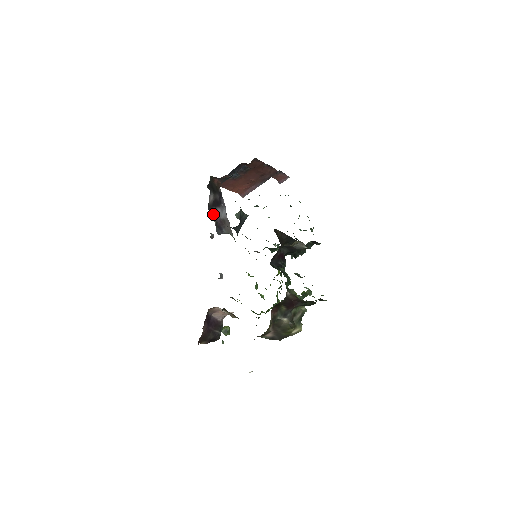
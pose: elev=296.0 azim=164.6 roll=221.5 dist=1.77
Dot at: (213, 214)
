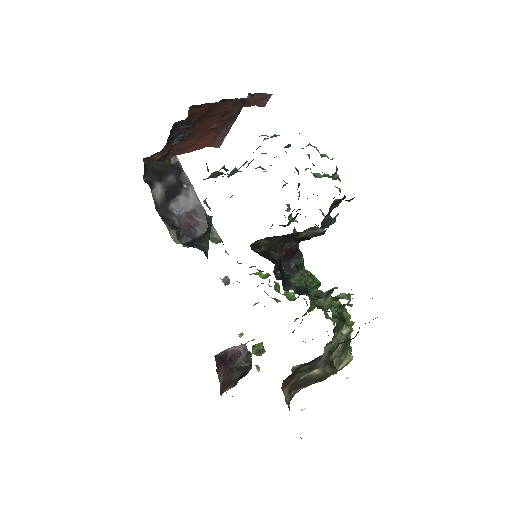
Dot at: (172, 214)
